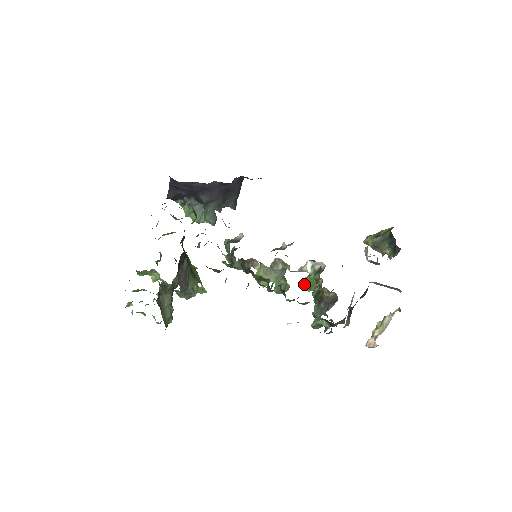
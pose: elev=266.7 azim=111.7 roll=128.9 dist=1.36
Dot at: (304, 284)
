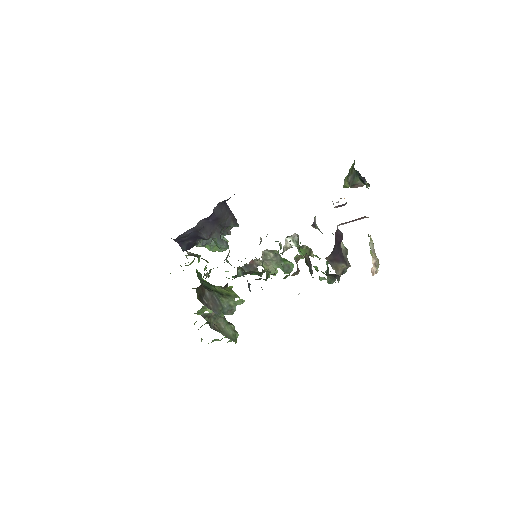
Dot at: occluded
